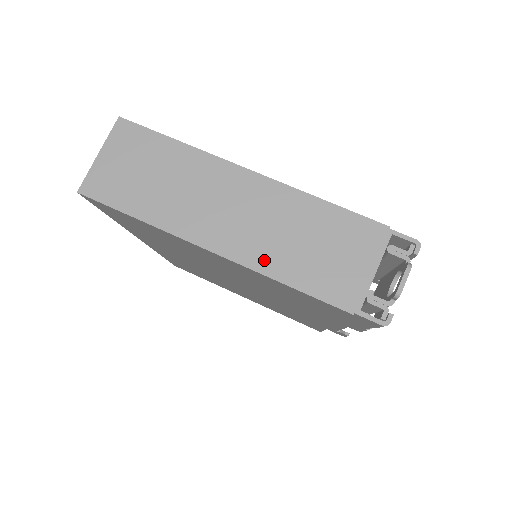
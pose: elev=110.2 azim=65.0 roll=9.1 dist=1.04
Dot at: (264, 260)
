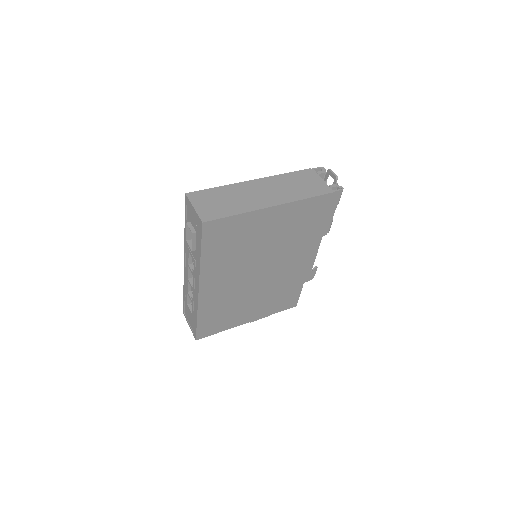
Dot at: (291, 197)
